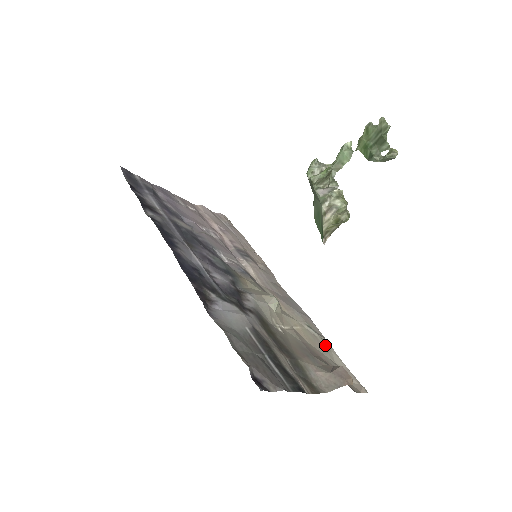
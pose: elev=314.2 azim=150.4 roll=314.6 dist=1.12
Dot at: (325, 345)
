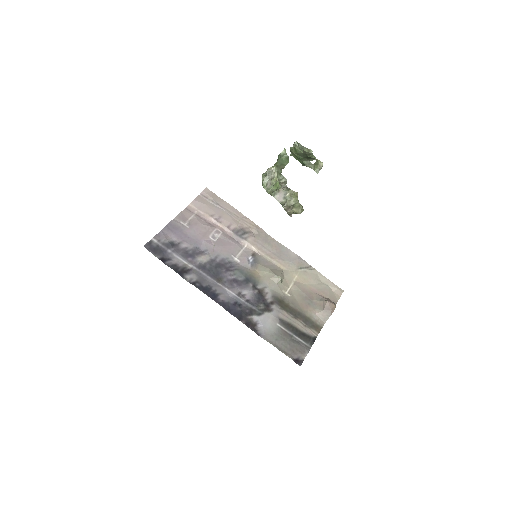
Dot at: (313, 273)
